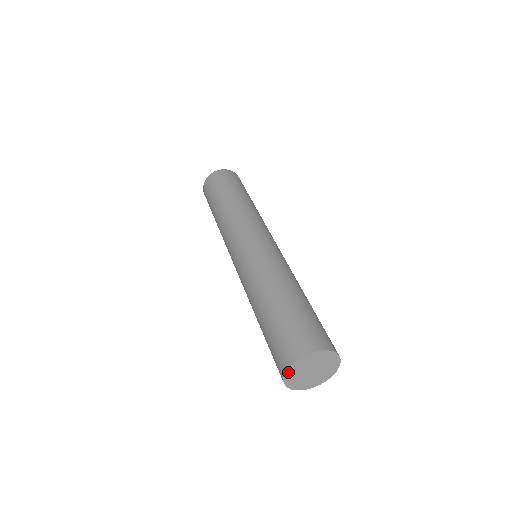
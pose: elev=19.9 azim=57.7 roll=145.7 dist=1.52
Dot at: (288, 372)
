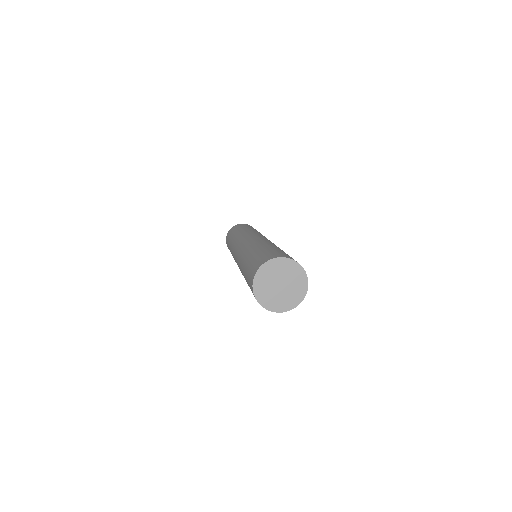
Dot at: (257, 276)
